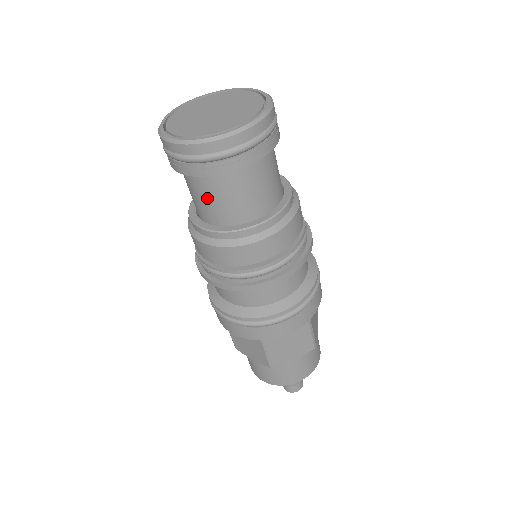
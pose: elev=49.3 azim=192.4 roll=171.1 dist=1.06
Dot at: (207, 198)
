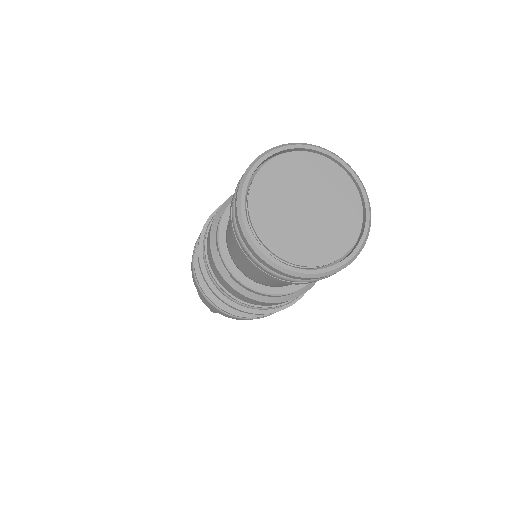
Dot at: occluded
